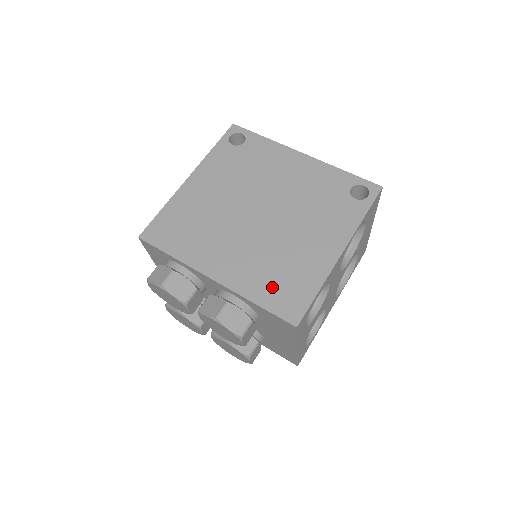
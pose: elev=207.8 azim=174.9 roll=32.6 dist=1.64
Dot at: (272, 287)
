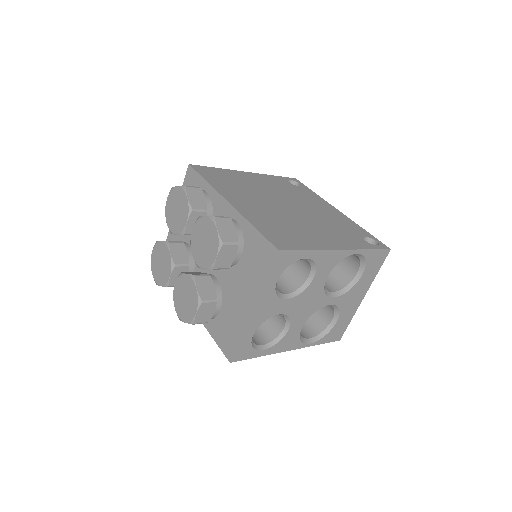
Dot at: (273, 228)
